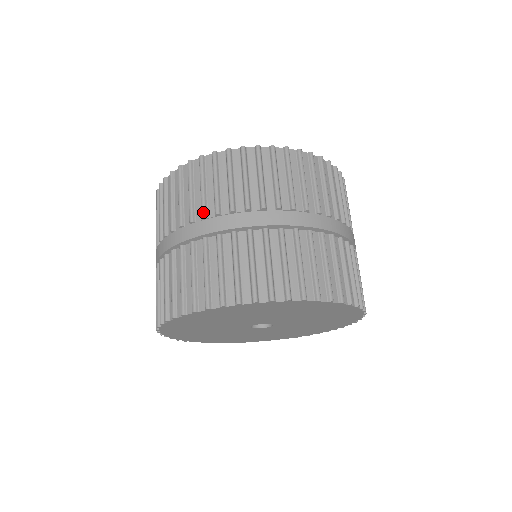
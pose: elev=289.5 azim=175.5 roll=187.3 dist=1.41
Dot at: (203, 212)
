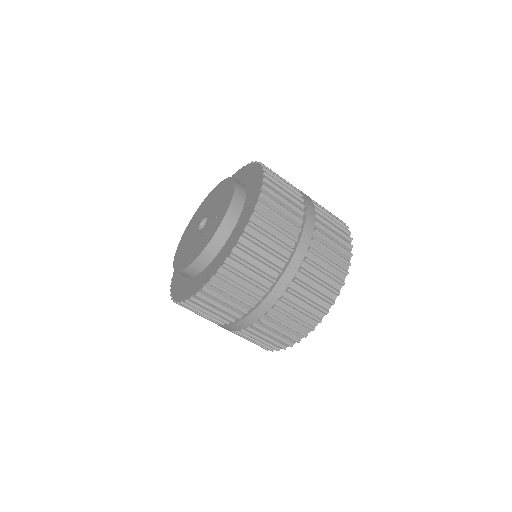
Dot at: occluded
